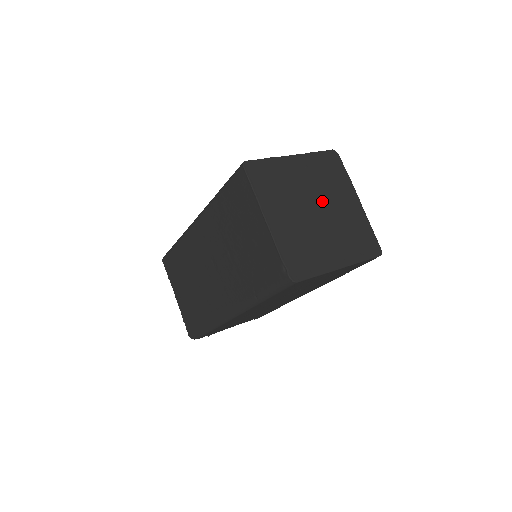
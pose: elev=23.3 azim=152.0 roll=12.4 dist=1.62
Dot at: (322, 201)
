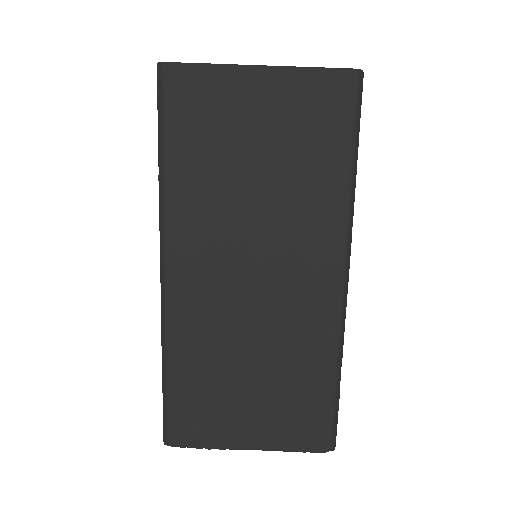
Dot at: occluded
